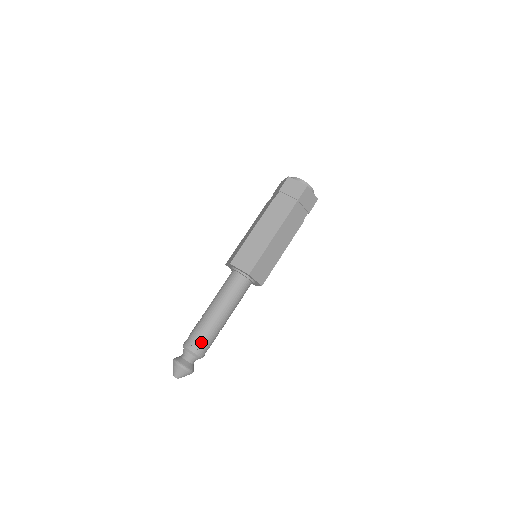
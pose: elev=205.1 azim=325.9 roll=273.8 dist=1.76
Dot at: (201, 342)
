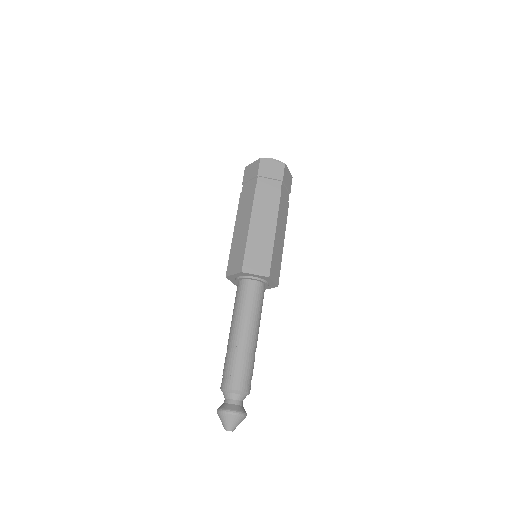
Dot at: (231, 373)
